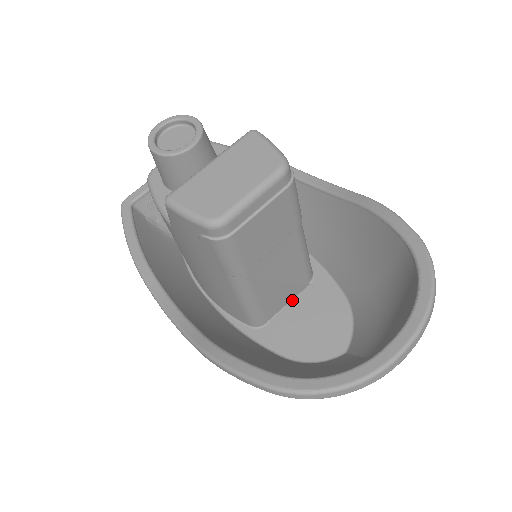
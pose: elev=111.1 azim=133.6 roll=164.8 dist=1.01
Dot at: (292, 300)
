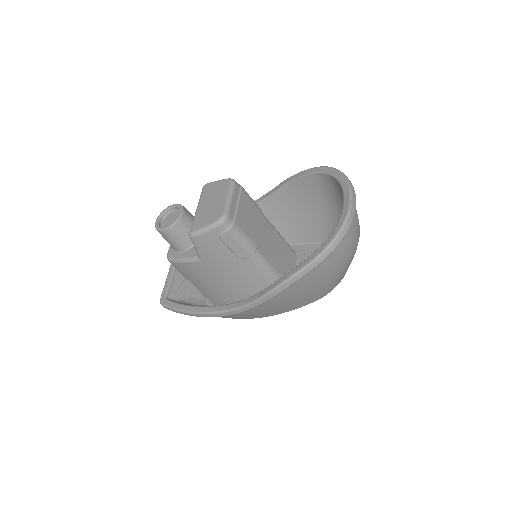
Dot at: occluded
